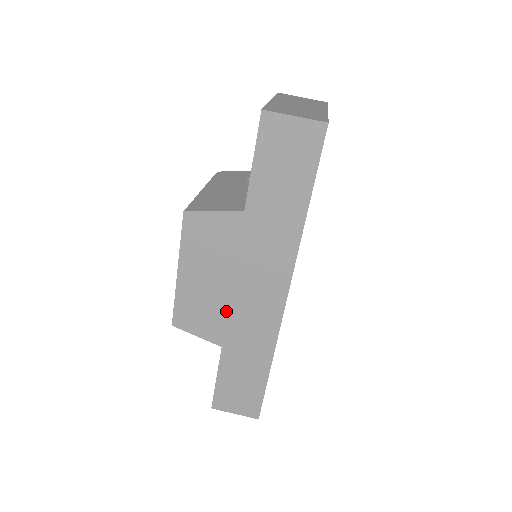
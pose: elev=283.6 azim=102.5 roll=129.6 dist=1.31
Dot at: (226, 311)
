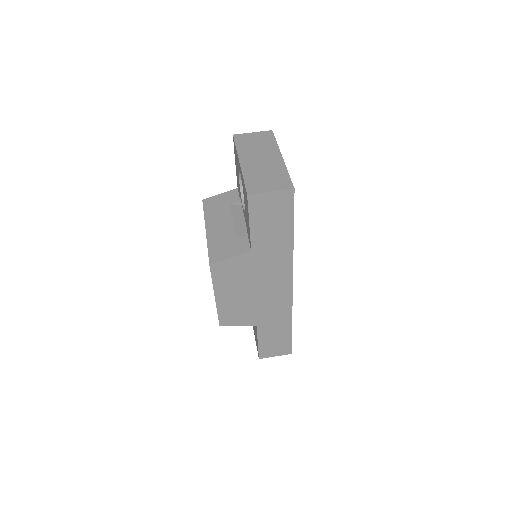
Dot at: (254, 307)
